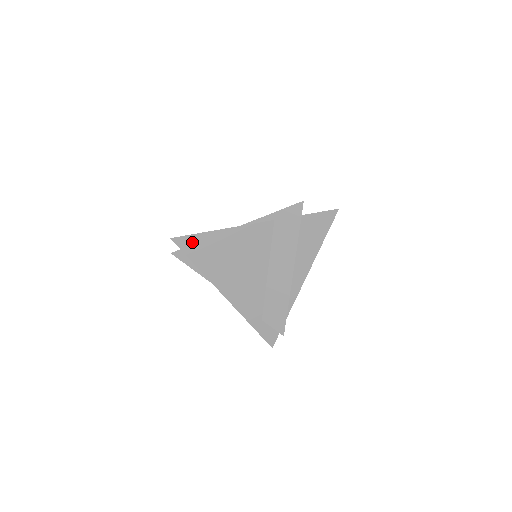
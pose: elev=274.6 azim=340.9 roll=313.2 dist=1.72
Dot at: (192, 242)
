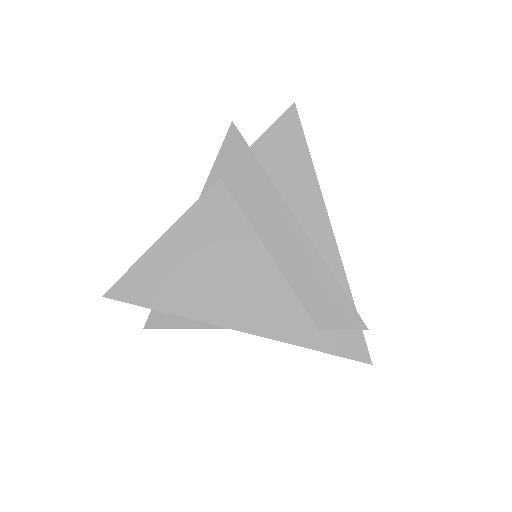
Dot at: (134, 282)
